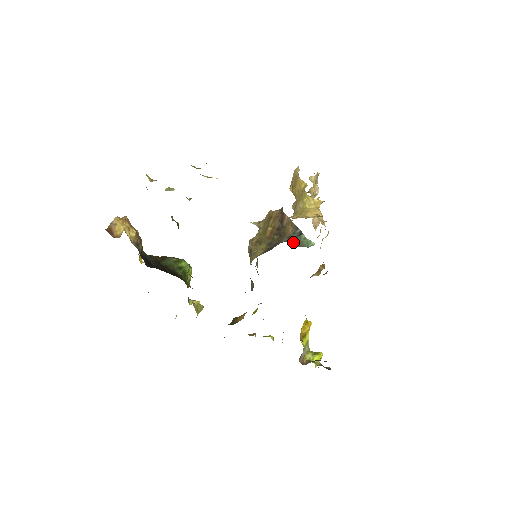
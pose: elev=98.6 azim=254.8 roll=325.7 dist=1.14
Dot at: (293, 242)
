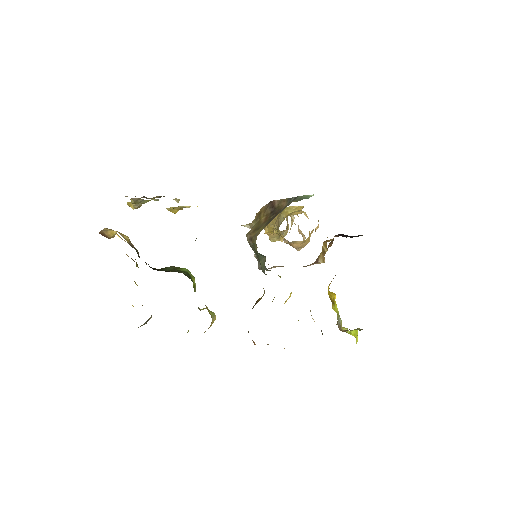
Dot at: (292, 201)
